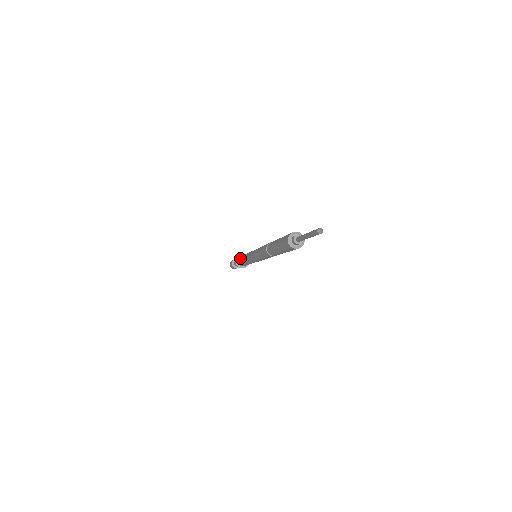
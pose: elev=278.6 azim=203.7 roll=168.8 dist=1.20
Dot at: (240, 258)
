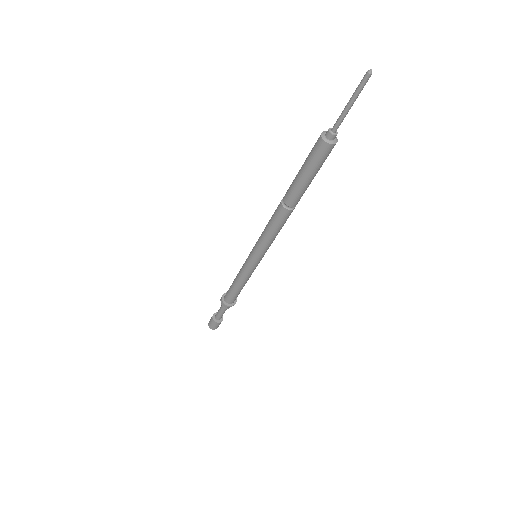
Dot at: (230, 292)
